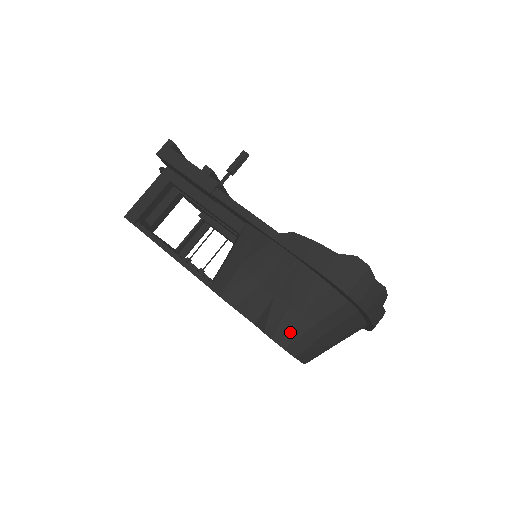
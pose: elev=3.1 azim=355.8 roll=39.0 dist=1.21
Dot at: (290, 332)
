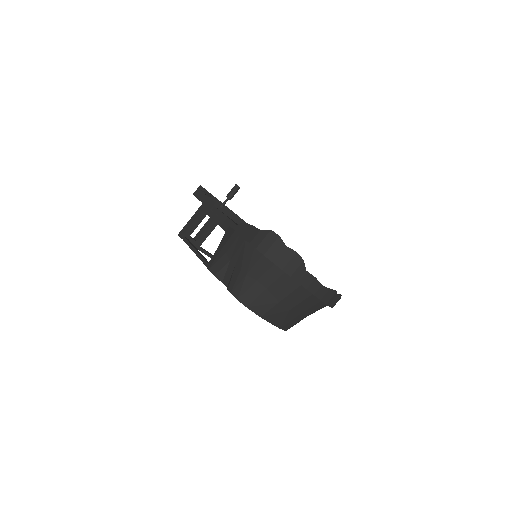
Dot at: (240, 288)
